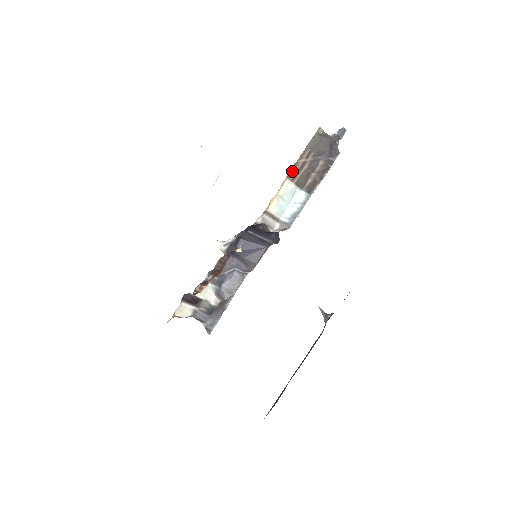
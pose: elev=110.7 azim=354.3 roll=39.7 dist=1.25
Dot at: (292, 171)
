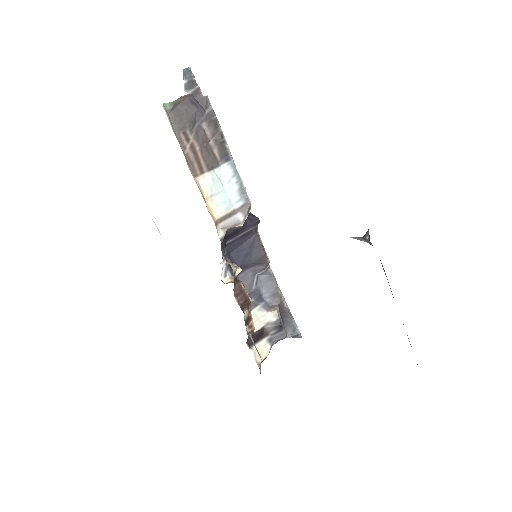
Dot at: (192, 167)
